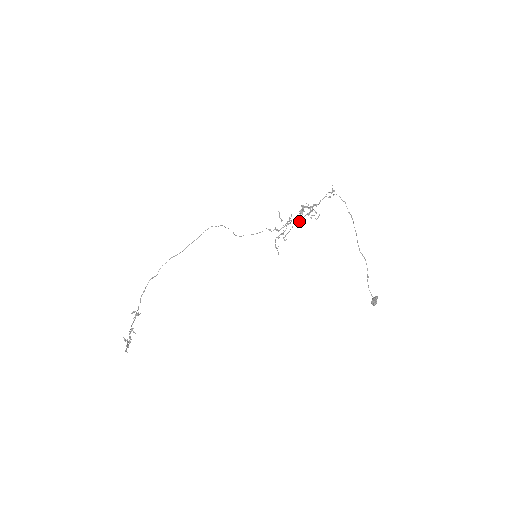
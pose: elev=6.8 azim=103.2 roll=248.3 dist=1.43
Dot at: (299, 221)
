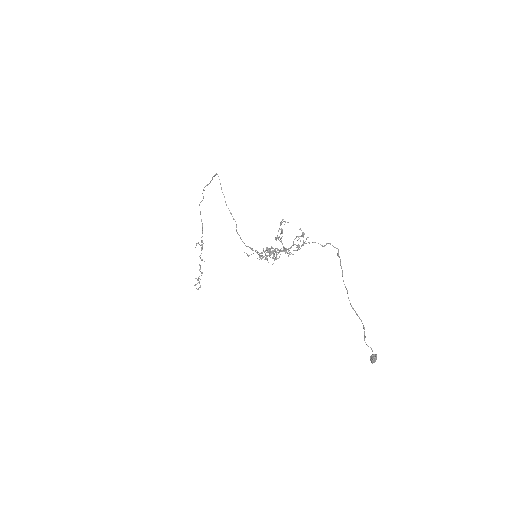
Dot at: occluded
